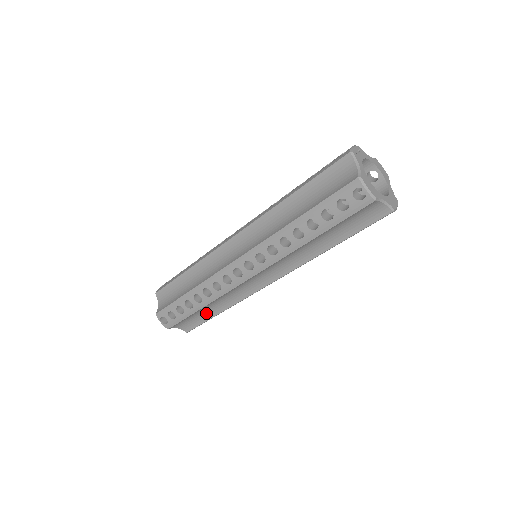
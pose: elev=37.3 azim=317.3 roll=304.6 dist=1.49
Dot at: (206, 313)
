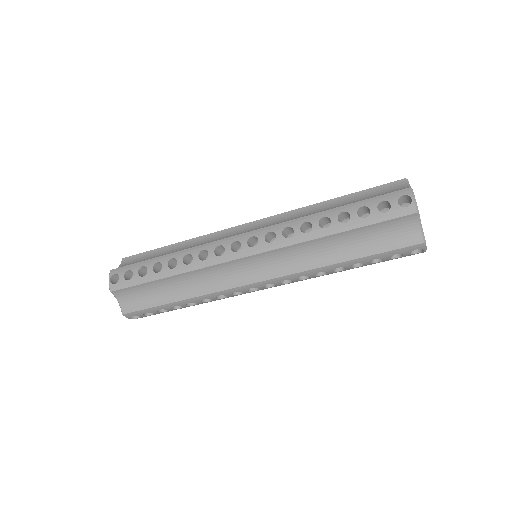
Dot at: (164, 294)
